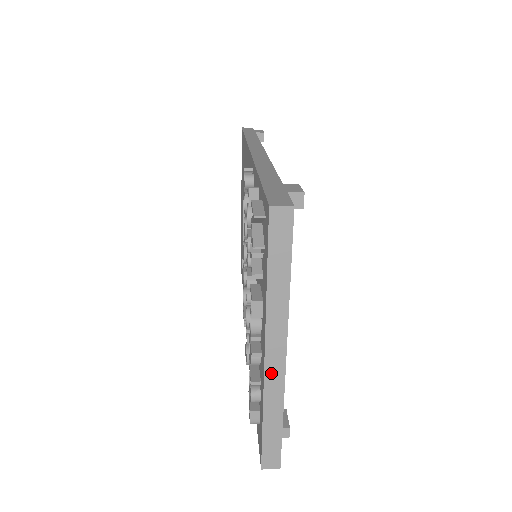
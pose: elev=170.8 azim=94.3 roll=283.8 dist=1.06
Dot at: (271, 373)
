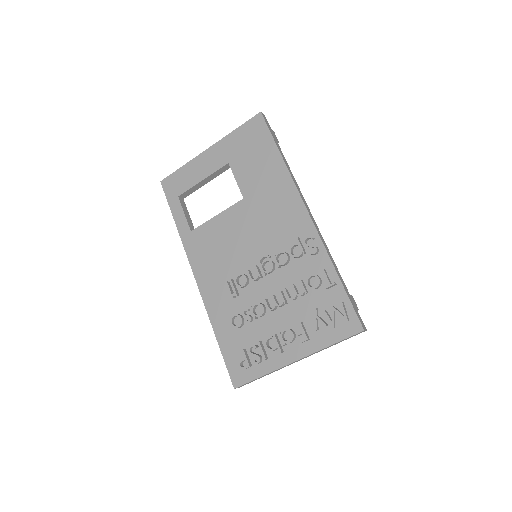
Dot at: occluded
